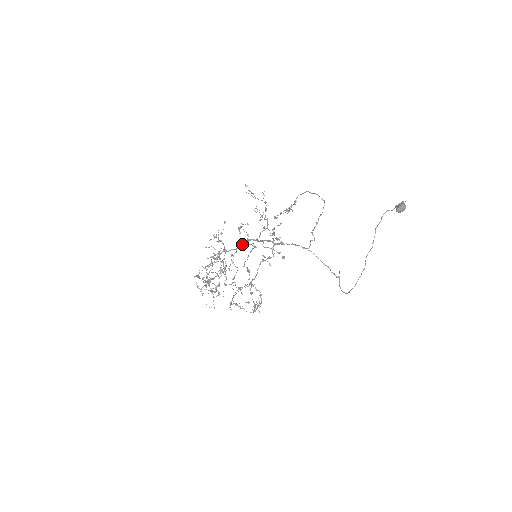
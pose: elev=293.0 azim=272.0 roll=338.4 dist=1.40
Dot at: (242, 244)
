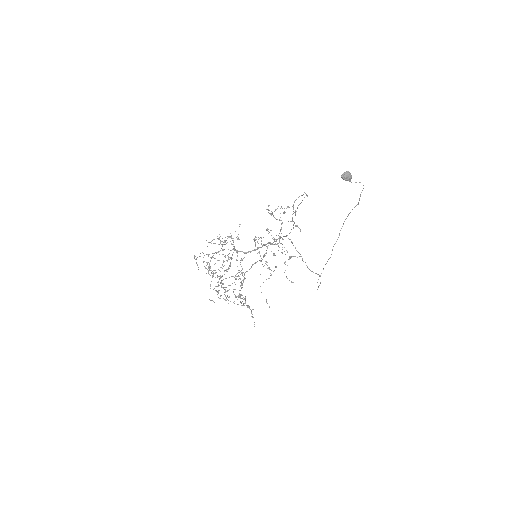
Dot at: occluded
